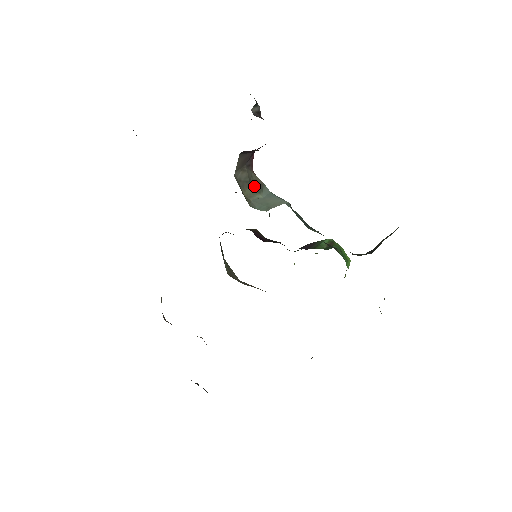
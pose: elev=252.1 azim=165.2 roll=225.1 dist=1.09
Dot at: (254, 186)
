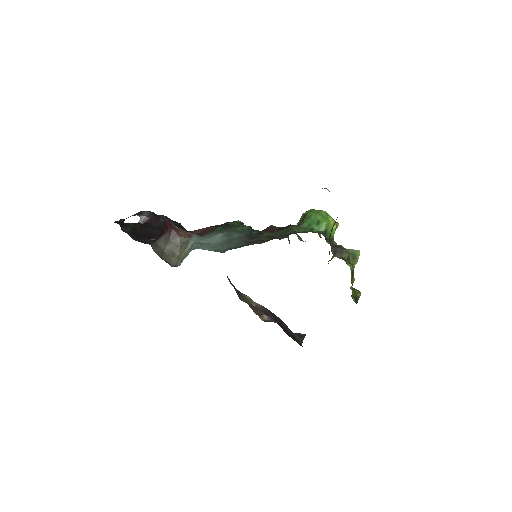
Dot at: (183, 246)
